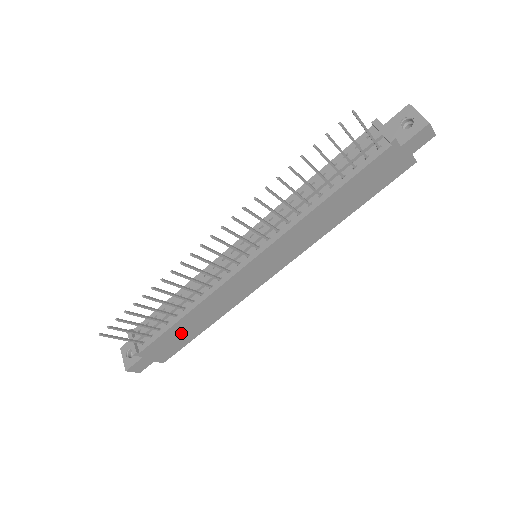
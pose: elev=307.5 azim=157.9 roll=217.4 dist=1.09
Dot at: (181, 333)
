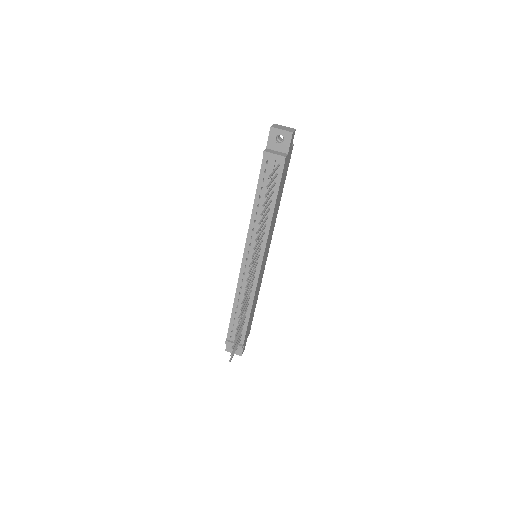
Dot at: (251, 318)
